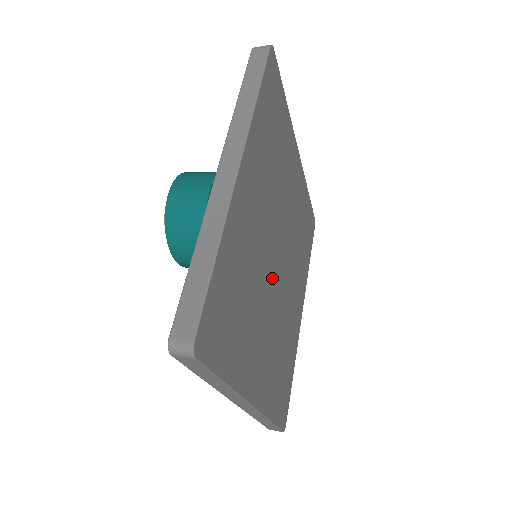
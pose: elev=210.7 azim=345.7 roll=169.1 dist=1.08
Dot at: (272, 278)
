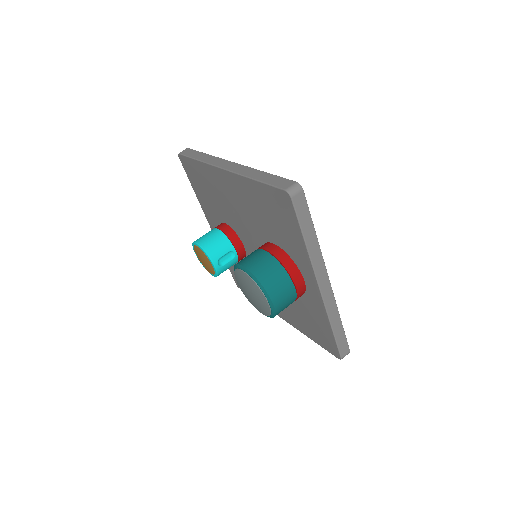
Dot at: occluded
